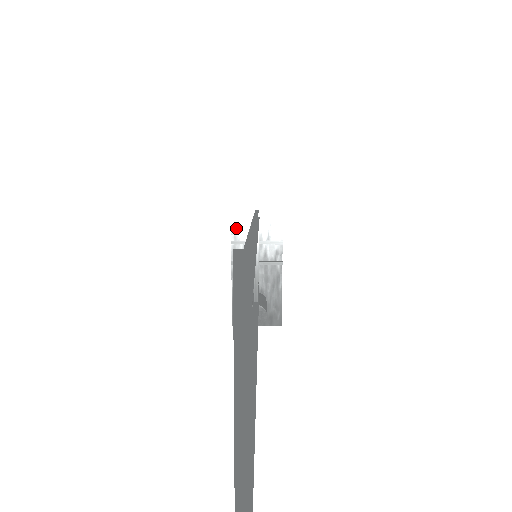
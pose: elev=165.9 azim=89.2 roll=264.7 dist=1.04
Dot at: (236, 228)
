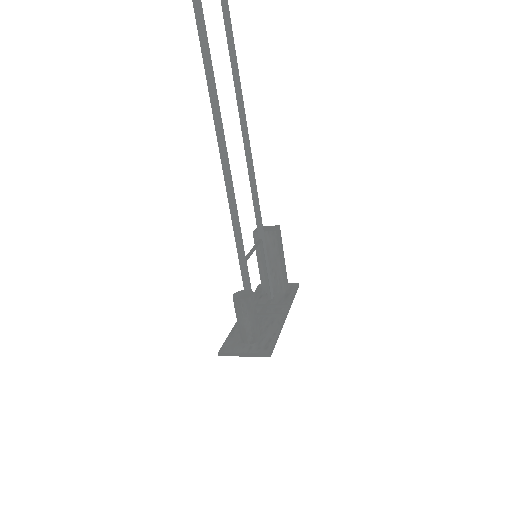
Dot at: occluded
